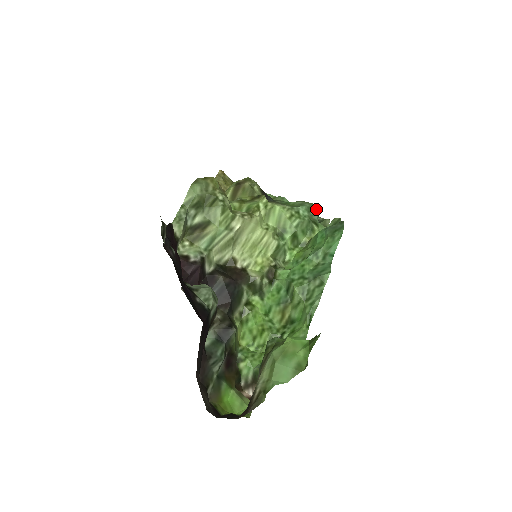
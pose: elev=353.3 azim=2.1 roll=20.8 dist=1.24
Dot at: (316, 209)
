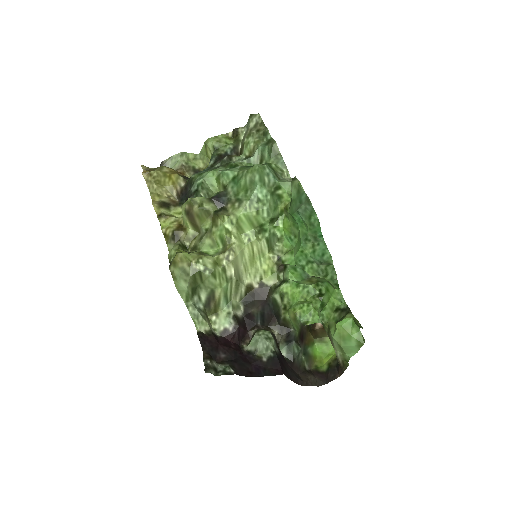
Dot at: (264, 166)
